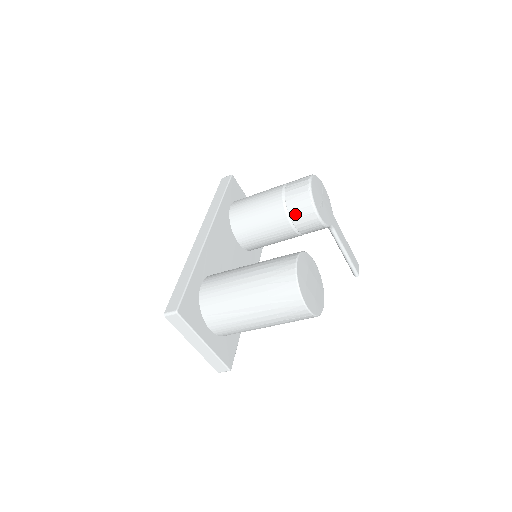
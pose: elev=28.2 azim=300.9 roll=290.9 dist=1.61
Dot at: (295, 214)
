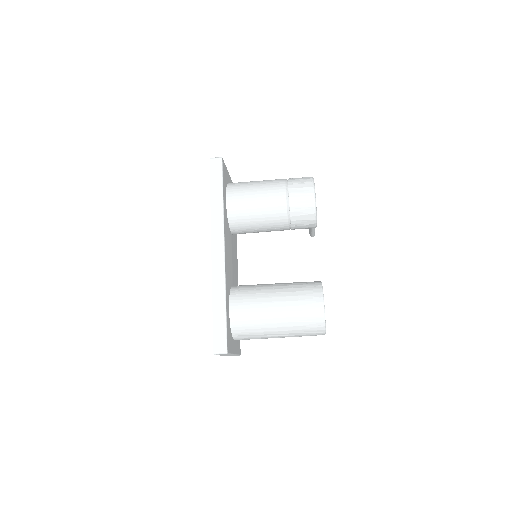
Dot at: (296, 223)
